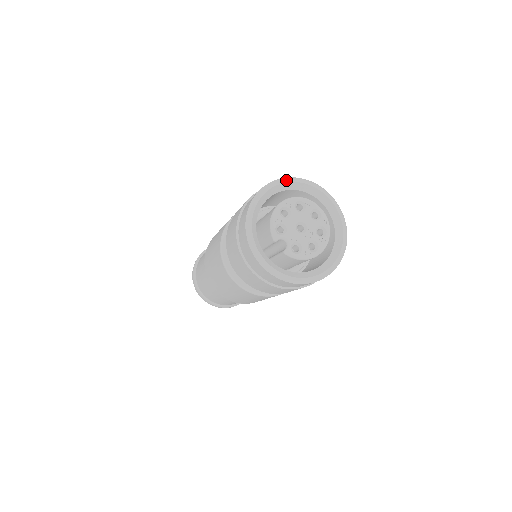
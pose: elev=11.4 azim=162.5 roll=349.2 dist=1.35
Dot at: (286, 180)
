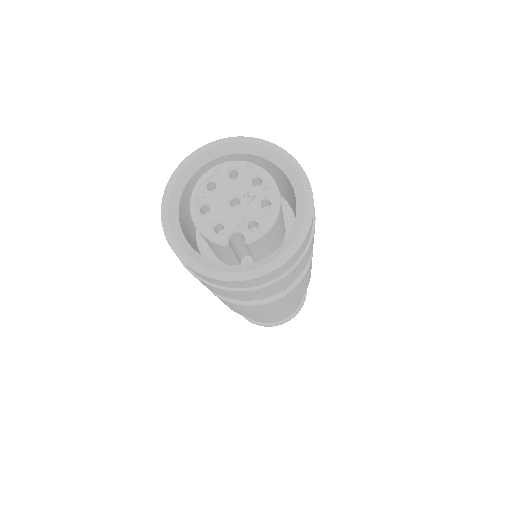
Dot at: (172, 180)
